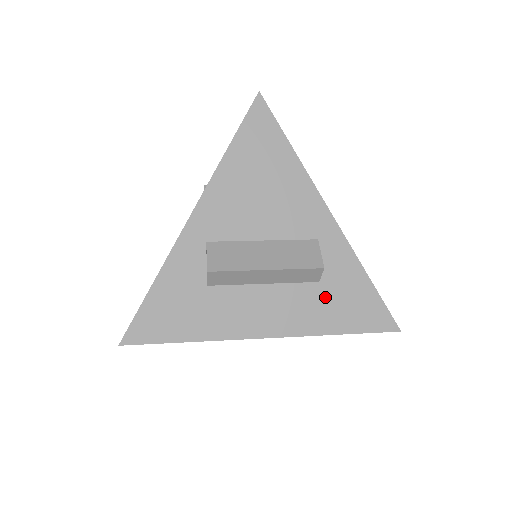
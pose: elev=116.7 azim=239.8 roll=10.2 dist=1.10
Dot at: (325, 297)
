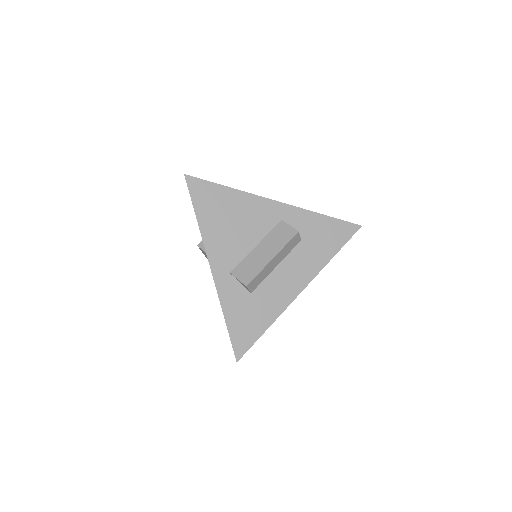
Dot at: (311, 244)
